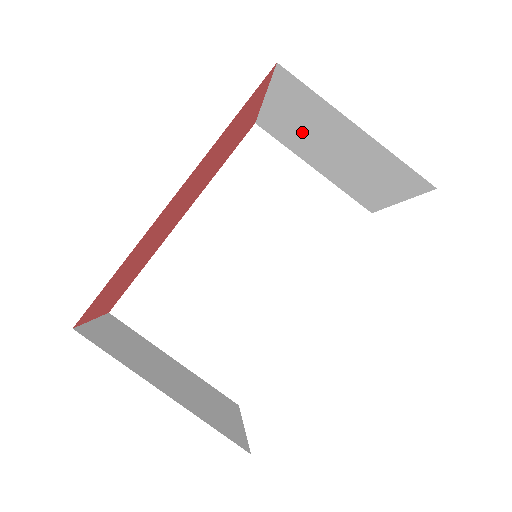
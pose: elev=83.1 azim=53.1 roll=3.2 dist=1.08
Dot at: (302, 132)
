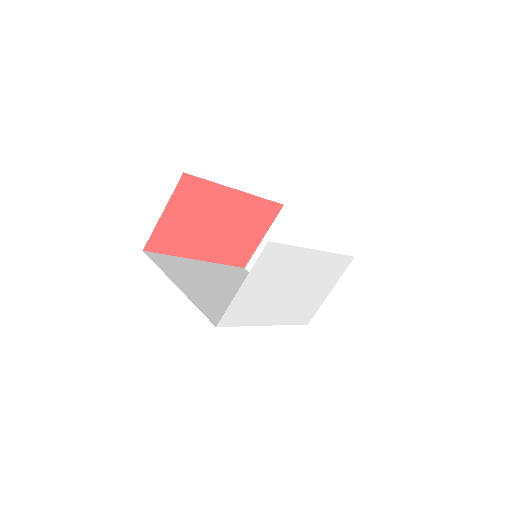
Dot at: occluded
